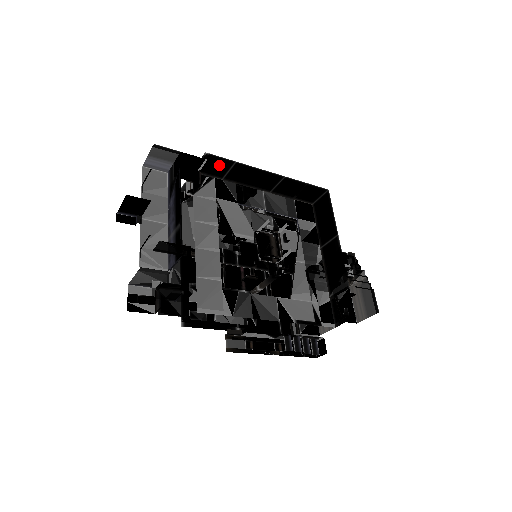
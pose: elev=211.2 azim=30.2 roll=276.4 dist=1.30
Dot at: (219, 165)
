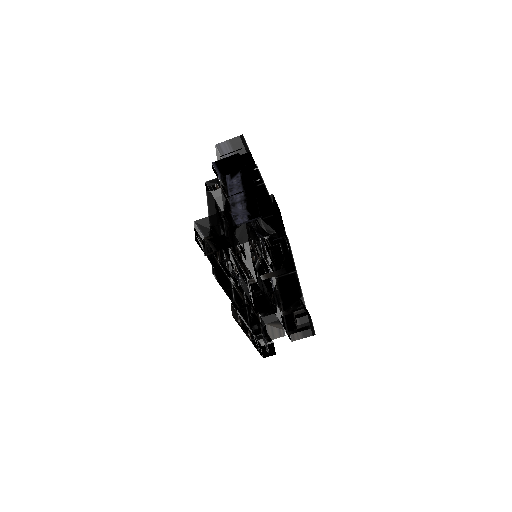
Dot at: occluded
